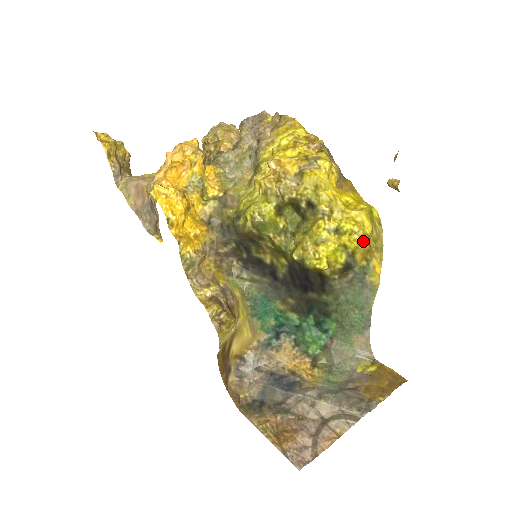
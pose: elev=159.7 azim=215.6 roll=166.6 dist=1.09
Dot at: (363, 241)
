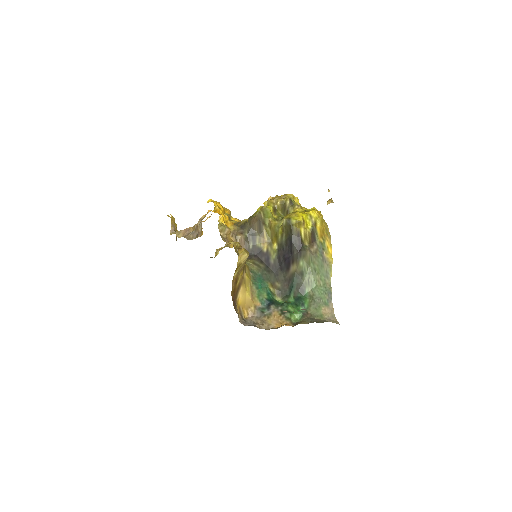
Dot at: (320, 217)
